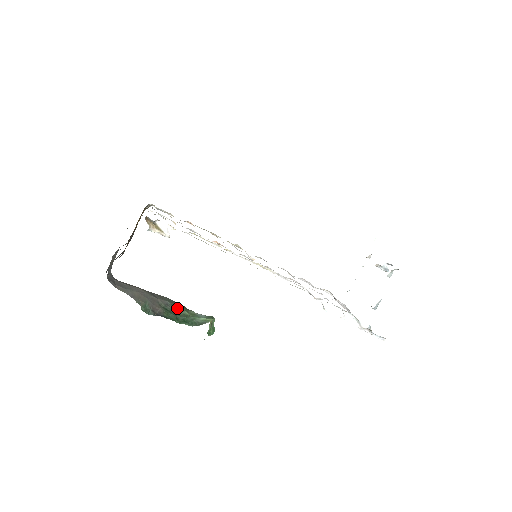
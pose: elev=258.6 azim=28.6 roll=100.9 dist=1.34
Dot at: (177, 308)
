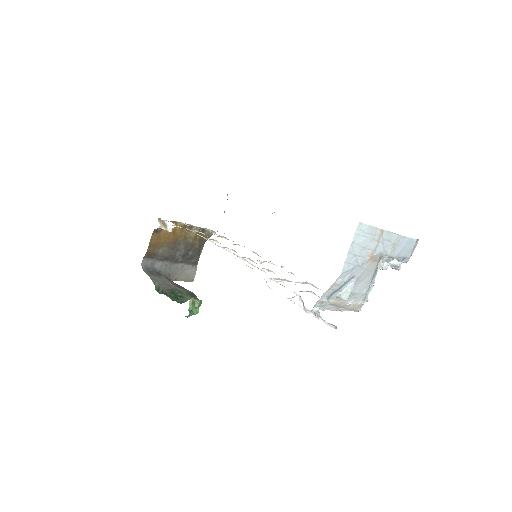
Dot at: (183, 293)
